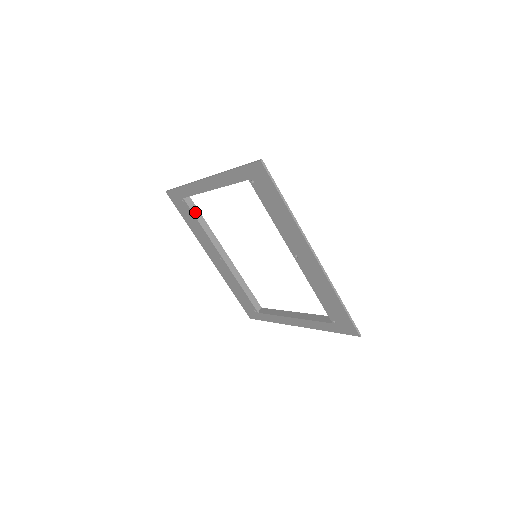
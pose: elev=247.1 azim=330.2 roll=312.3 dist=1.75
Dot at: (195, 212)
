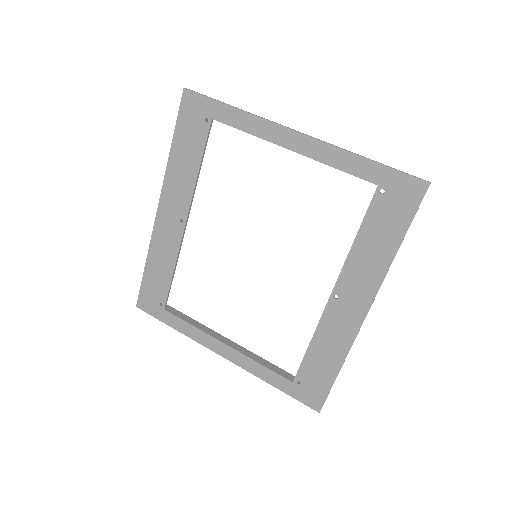
Dot at: occluded
